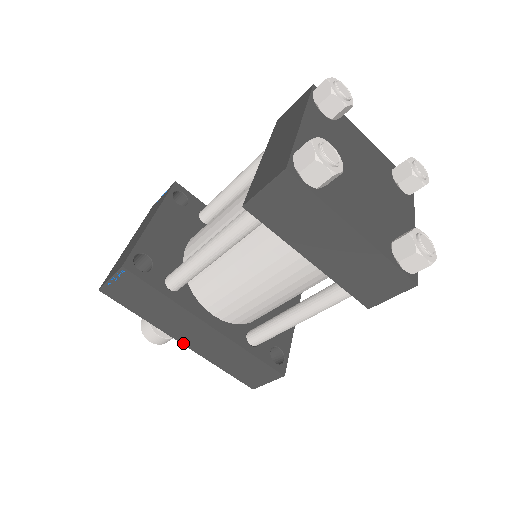
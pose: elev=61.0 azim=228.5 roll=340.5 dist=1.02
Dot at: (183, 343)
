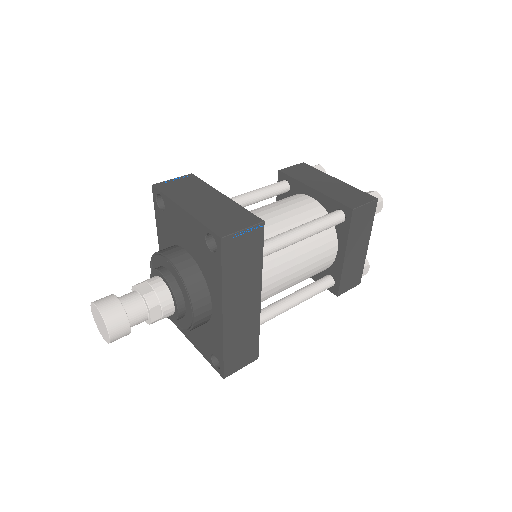
Dot at: (224, 317)
